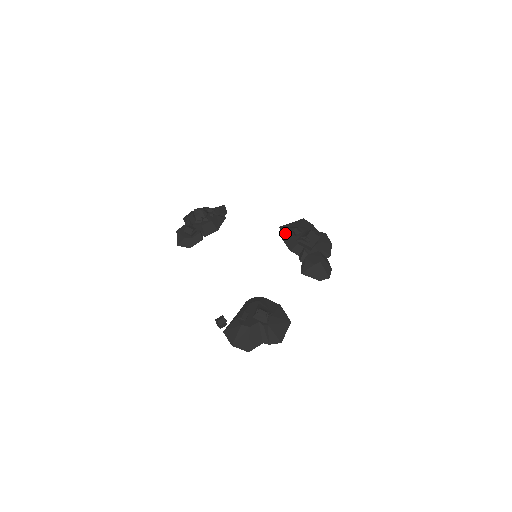
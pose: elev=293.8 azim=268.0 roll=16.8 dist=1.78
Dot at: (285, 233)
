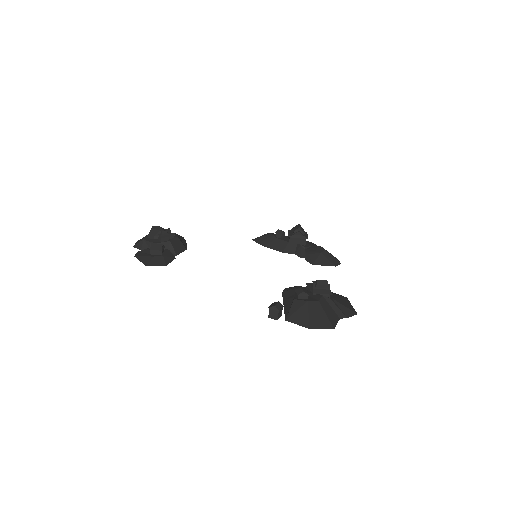
Dot at: (265, 240)
